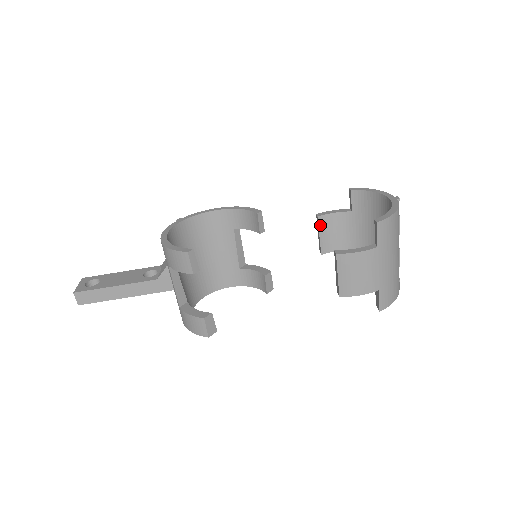
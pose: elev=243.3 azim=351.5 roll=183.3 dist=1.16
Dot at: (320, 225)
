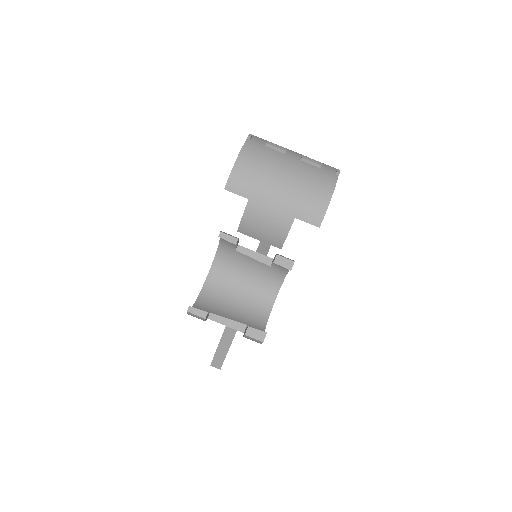
Dot at: occluded
